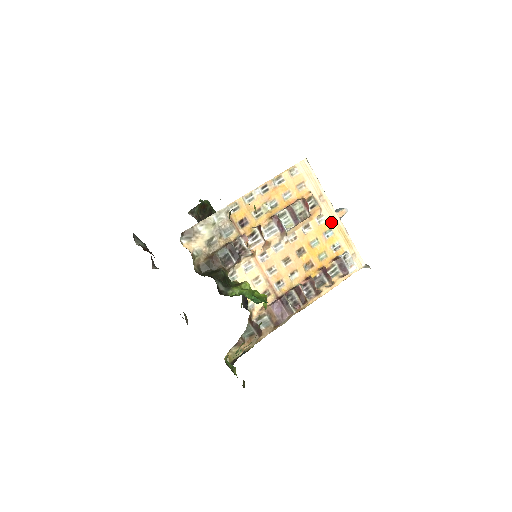
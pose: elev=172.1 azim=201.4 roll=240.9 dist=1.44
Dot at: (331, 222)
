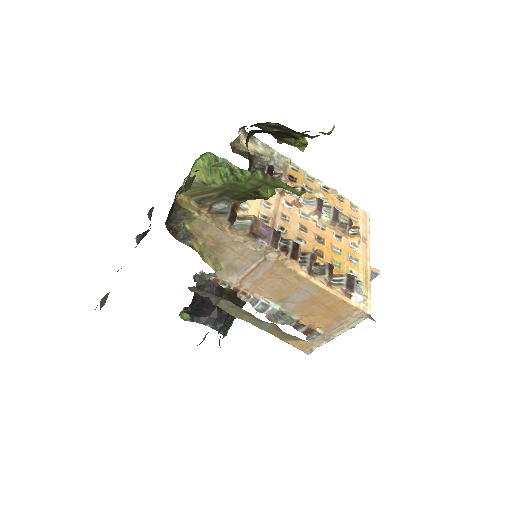
Dot at: (361, 257)
